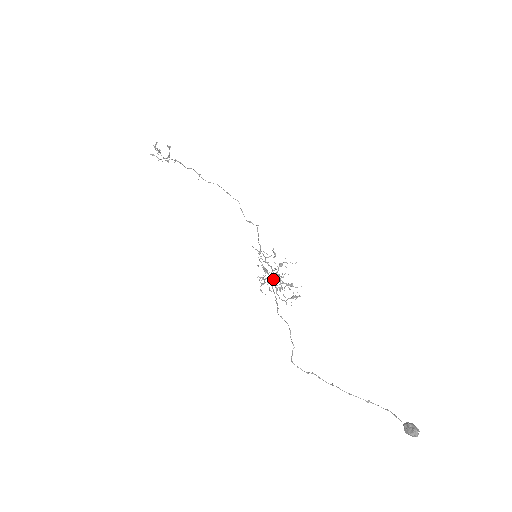
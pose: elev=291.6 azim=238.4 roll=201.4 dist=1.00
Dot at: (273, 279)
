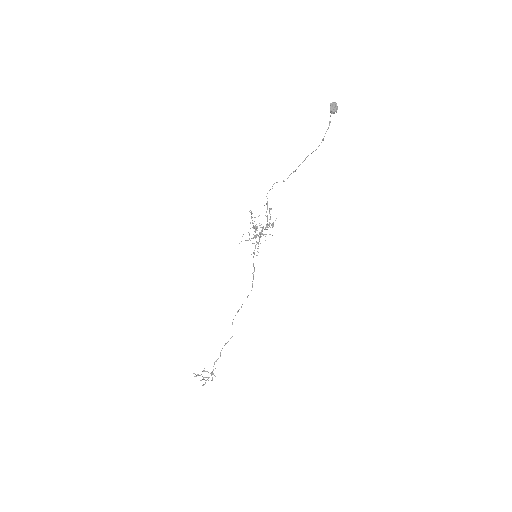
Dot at: (262, 231)
